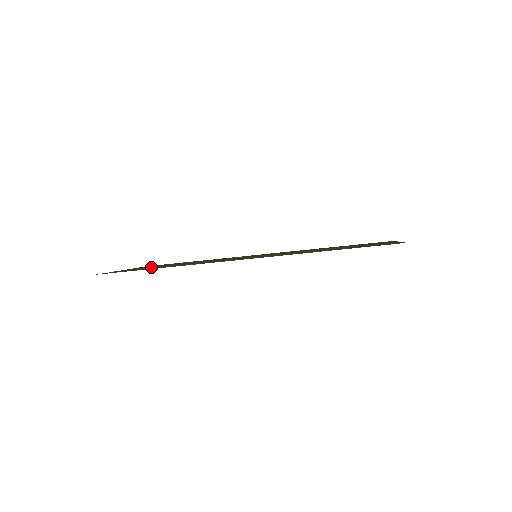
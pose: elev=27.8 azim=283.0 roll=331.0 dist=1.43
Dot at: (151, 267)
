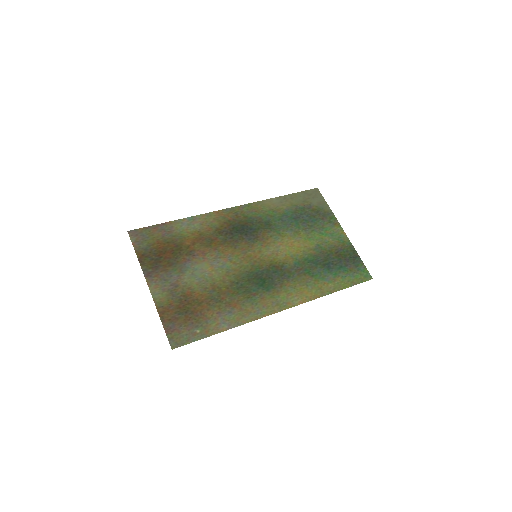
Dot at: (189, 302)
